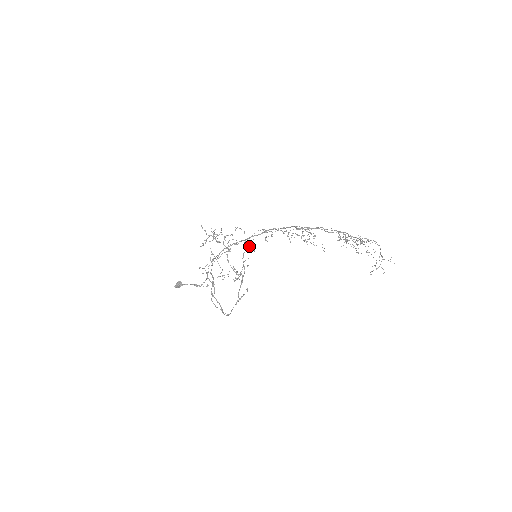
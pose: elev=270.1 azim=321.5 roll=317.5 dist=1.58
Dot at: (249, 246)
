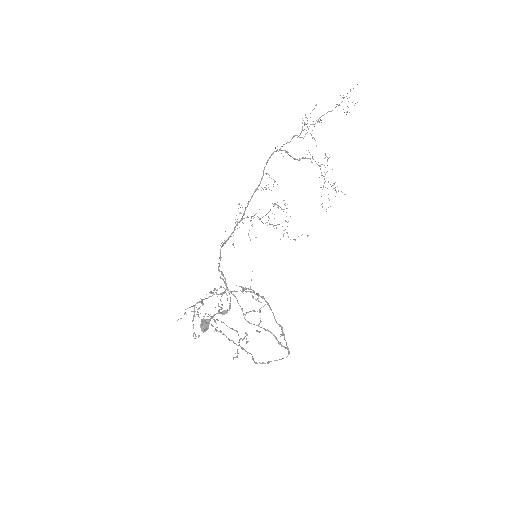
Dot at: (241, 287)
